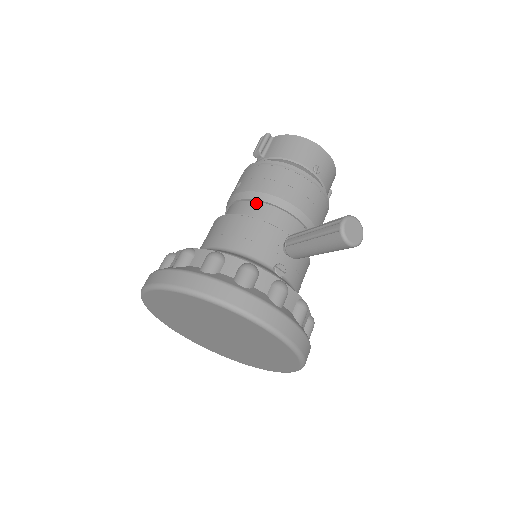
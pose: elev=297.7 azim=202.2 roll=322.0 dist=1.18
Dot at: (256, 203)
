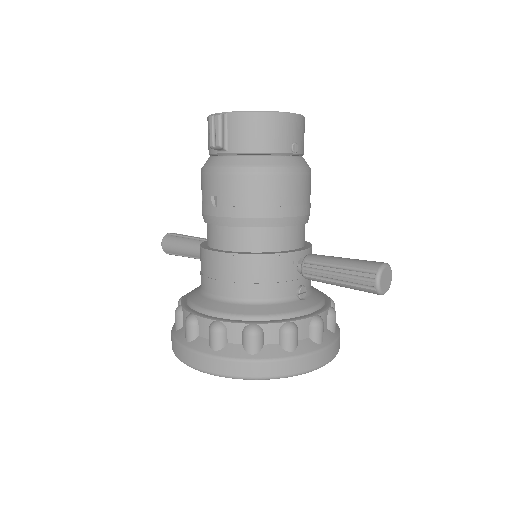
Dot at: (251, 230)
